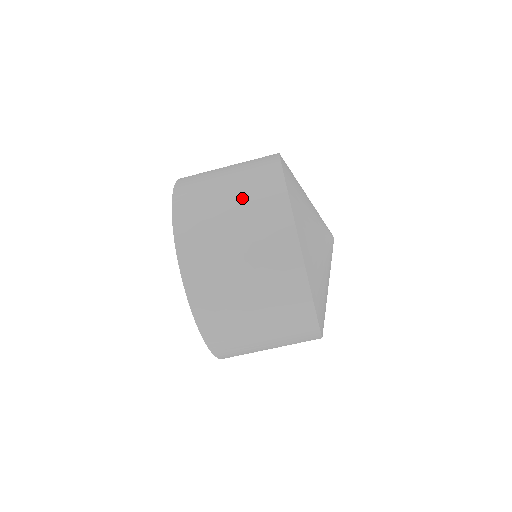
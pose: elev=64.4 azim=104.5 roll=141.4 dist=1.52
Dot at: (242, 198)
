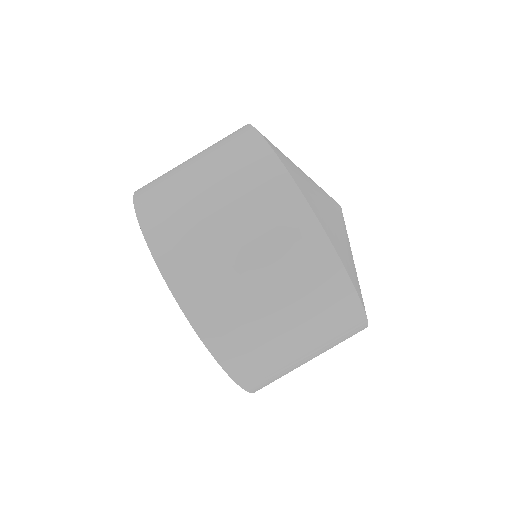
Dot at: (258, 241)
